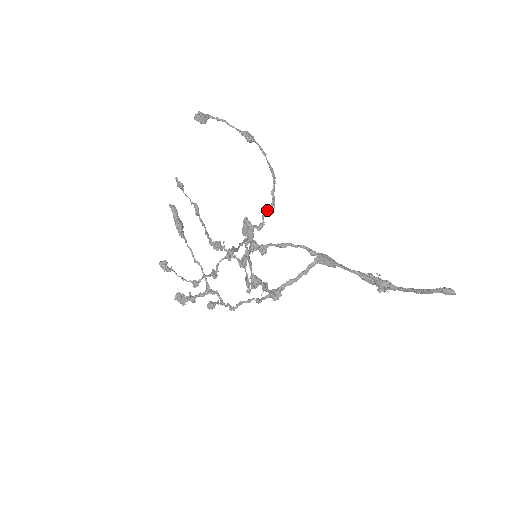
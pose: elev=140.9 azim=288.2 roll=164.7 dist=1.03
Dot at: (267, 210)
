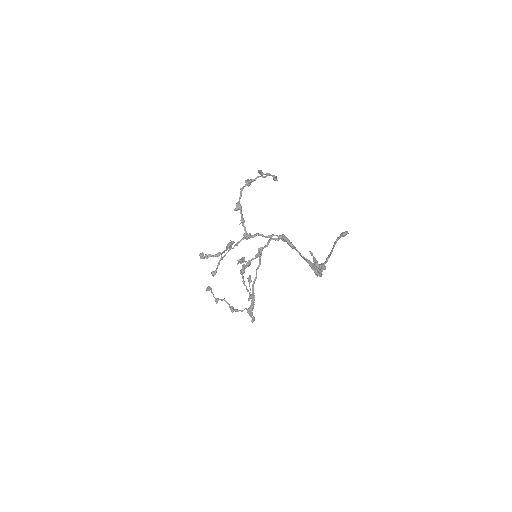
Dot at: (260, 176)
